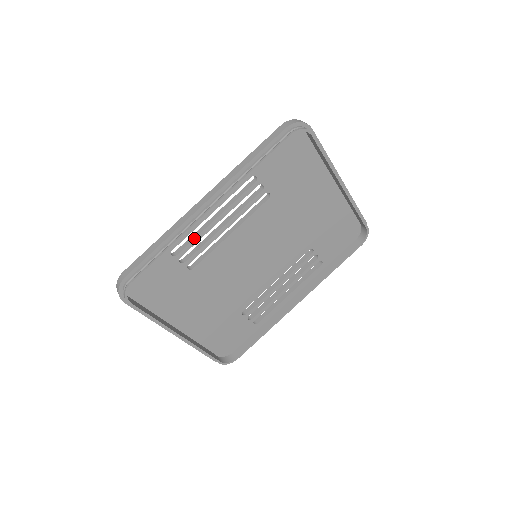
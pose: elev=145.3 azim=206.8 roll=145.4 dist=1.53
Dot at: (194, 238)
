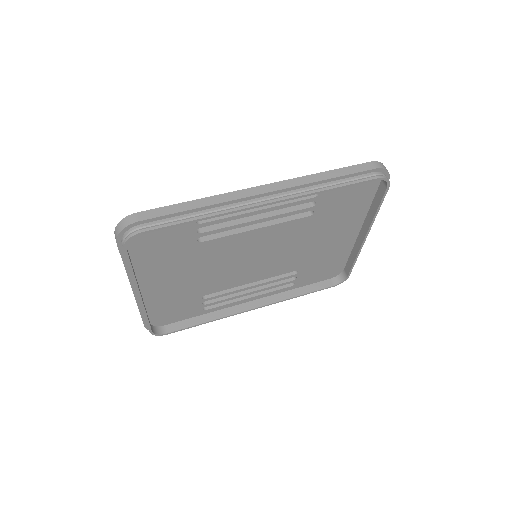
Dot at: (227, 217)
